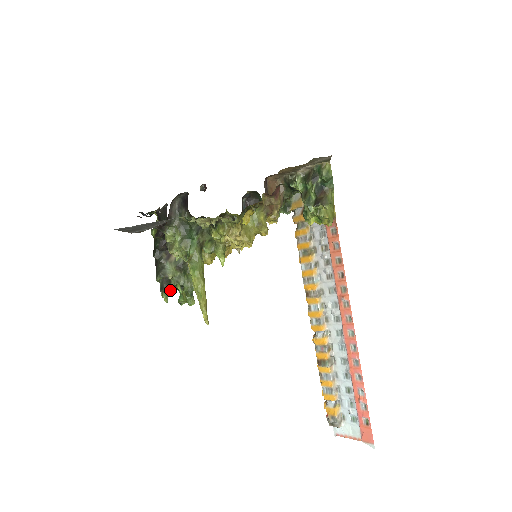
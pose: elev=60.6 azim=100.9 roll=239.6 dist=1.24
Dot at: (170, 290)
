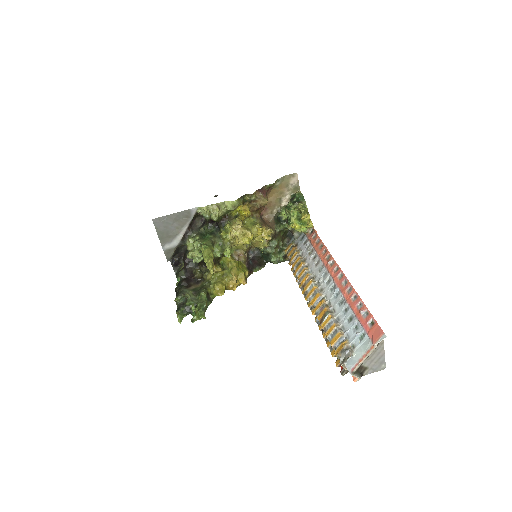
Dot at: (185, 314)
